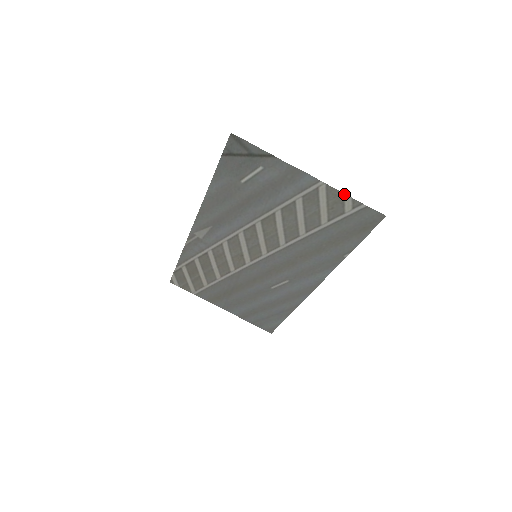
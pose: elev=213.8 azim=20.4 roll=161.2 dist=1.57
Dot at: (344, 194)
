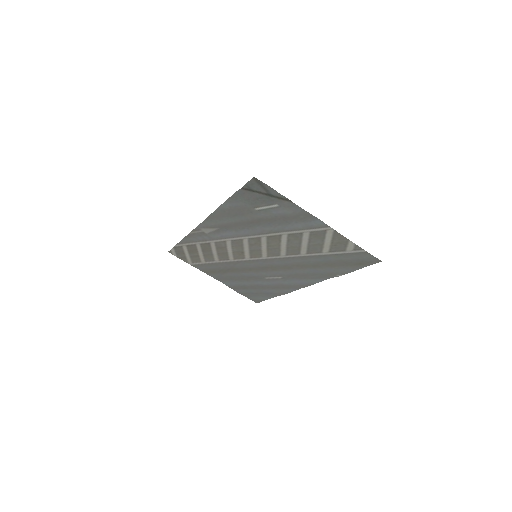
Dot at: (349, 240)
